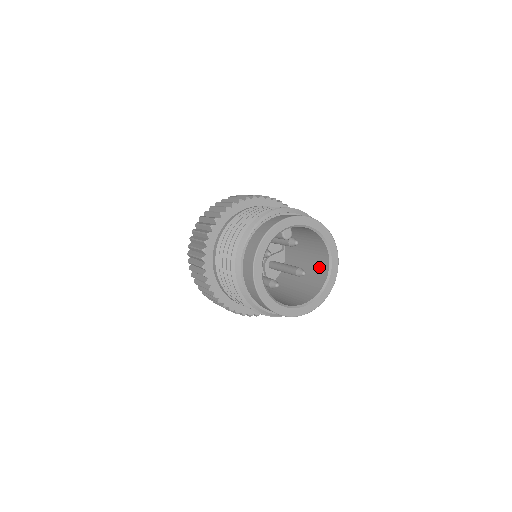
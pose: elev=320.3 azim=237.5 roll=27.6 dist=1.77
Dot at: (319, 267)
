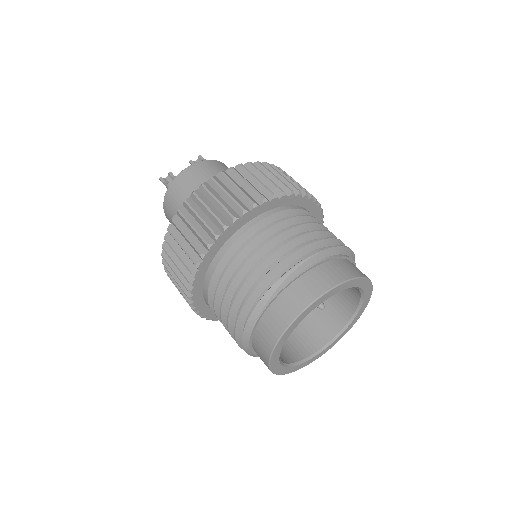
Dot at: (342, 297)
